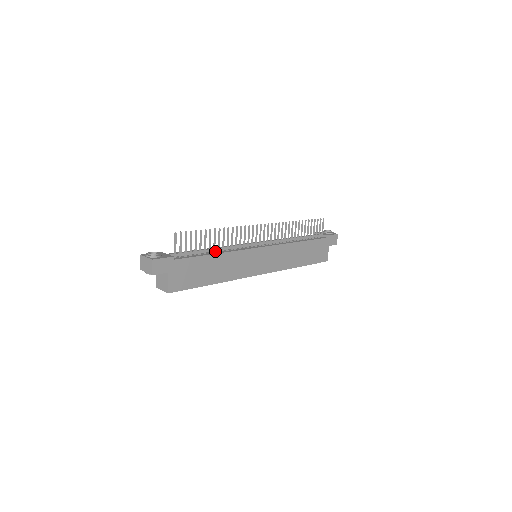
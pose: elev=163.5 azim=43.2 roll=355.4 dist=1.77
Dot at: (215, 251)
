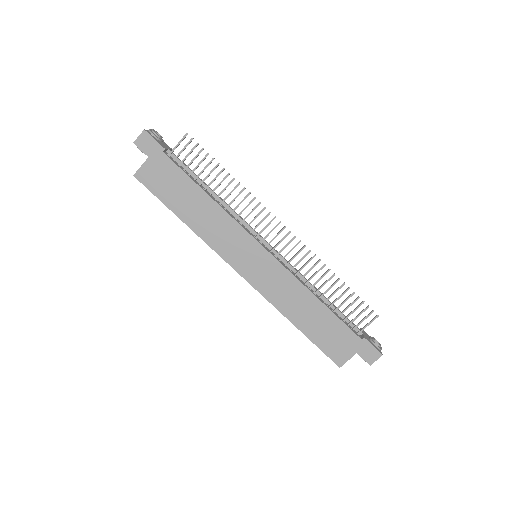
Dot at: (214, 197)
